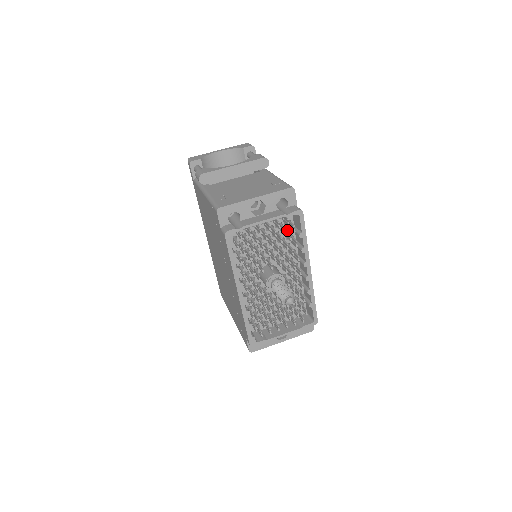
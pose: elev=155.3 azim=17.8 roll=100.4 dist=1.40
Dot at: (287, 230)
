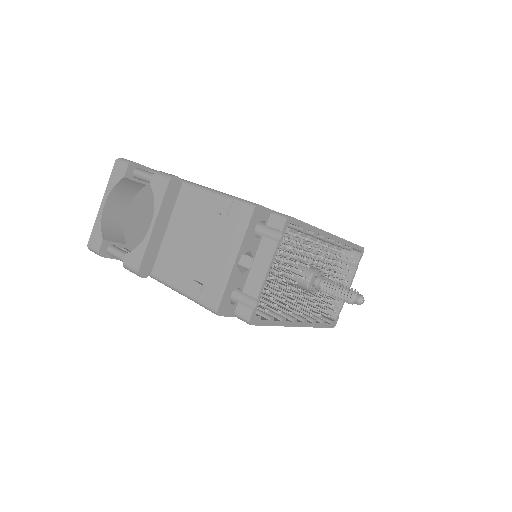
Dot at: occluded
